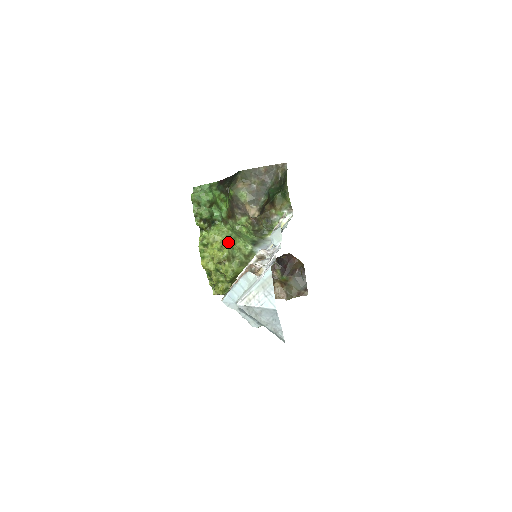
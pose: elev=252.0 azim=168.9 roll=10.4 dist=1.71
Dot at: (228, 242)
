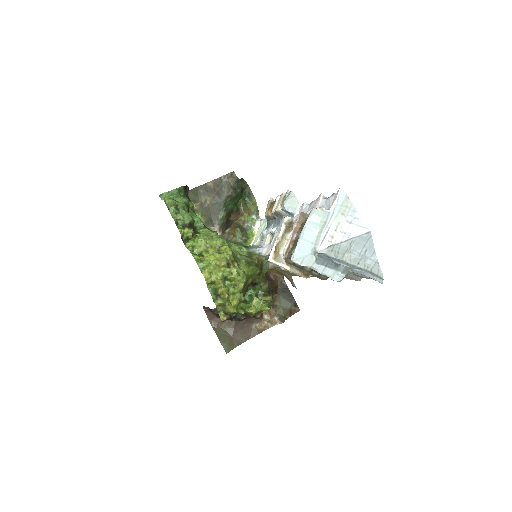
Dot at: (223, 245)
